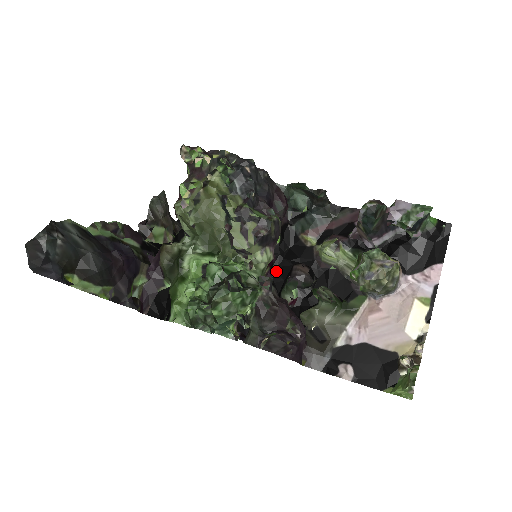
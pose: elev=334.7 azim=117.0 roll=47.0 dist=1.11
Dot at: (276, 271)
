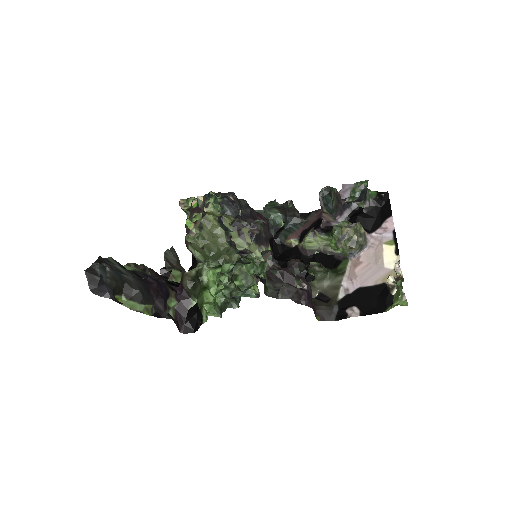
Dot at: occluded
